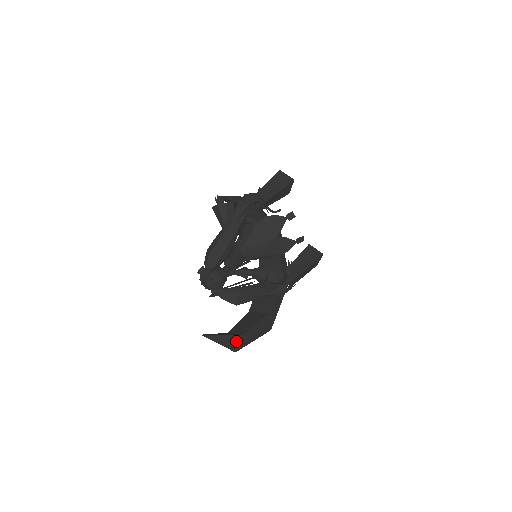
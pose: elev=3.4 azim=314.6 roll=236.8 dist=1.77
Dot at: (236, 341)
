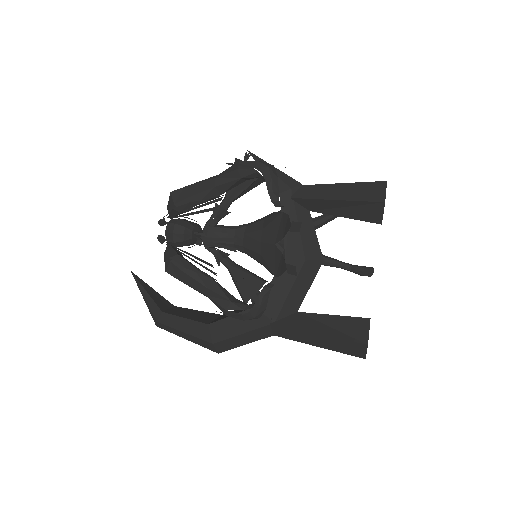
Dot at: (155, 312)
